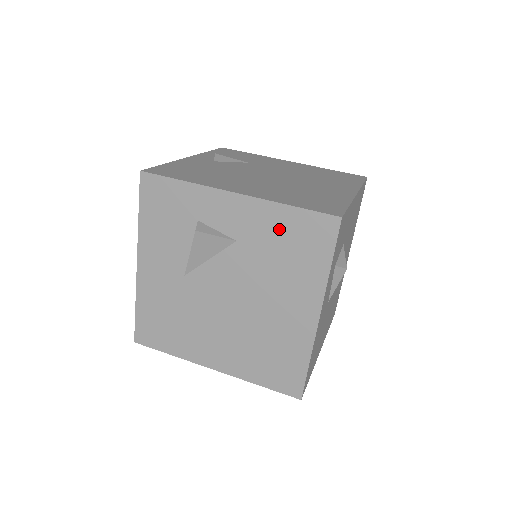
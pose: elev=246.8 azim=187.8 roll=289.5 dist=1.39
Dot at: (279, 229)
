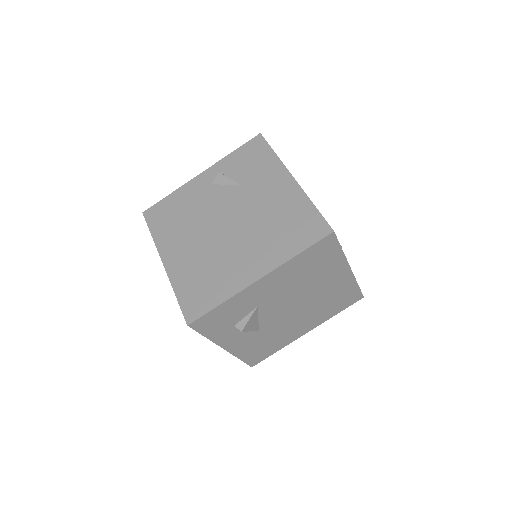
Dot at: occluded
